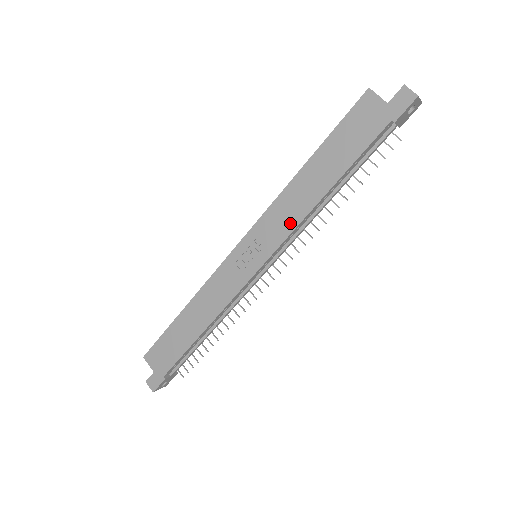
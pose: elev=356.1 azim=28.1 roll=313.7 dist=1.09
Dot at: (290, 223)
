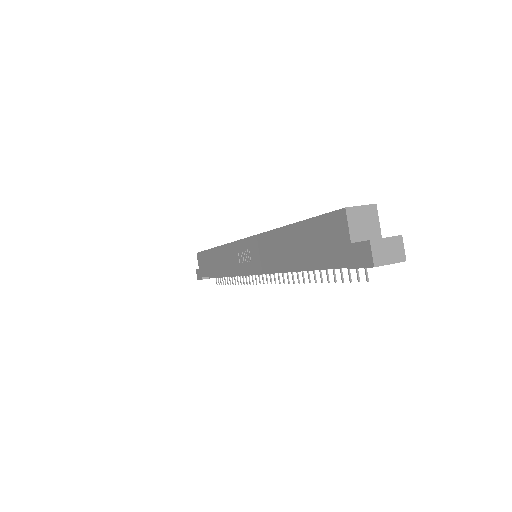
Dot at: (267, 263)
